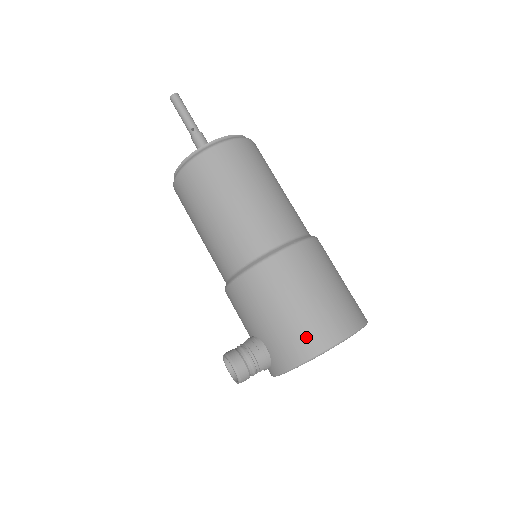
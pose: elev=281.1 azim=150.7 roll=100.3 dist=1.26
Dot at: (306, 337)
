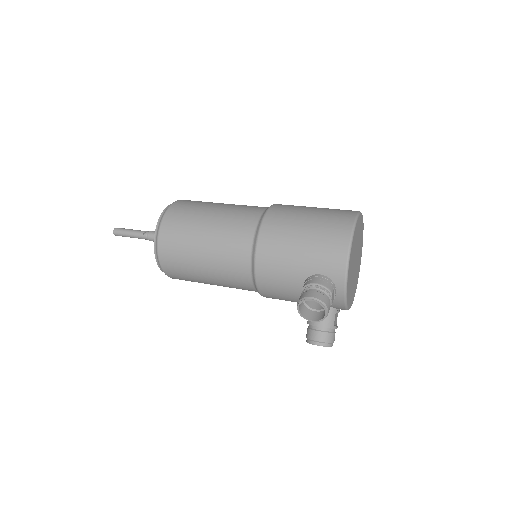
Dot at: (333, 234)
